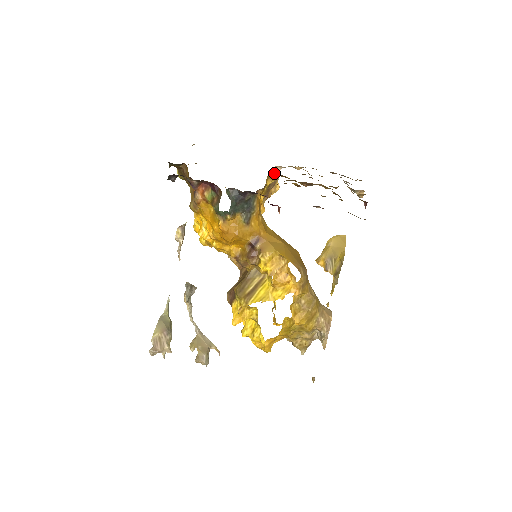
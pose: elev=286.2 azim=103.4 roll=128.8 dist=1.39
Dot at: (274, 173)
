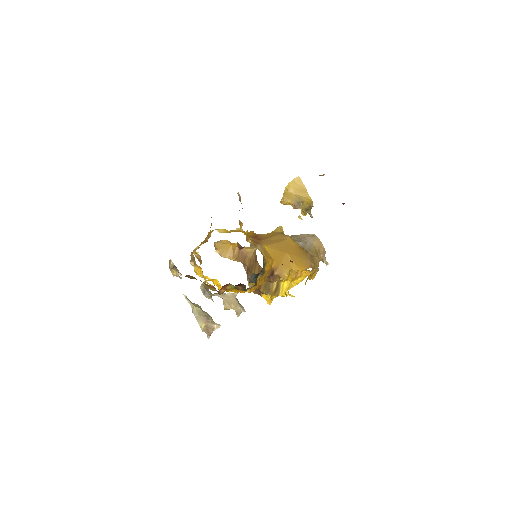
Dot at: occluded
